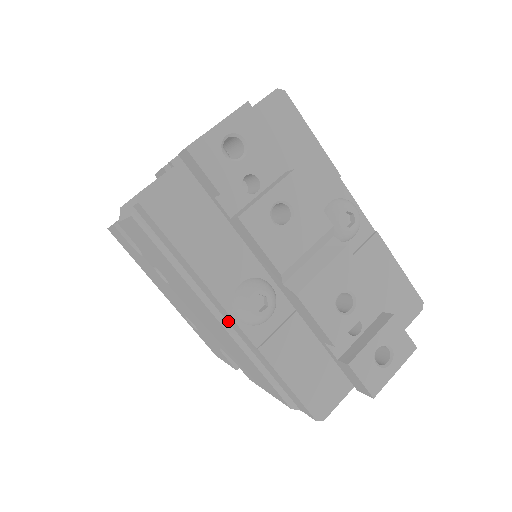
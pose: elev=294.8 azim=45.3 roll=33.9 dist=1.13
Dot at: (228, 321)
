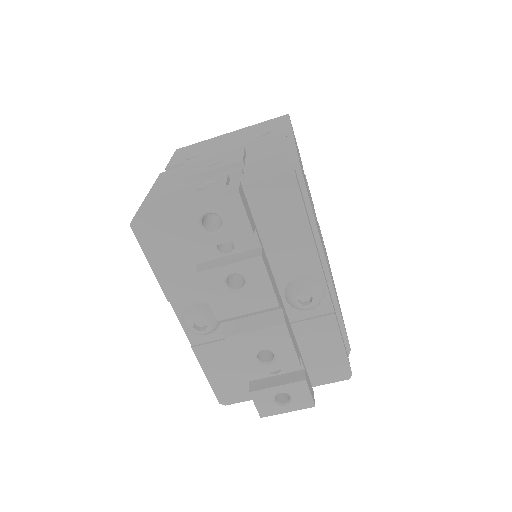
Dot at: occluded
